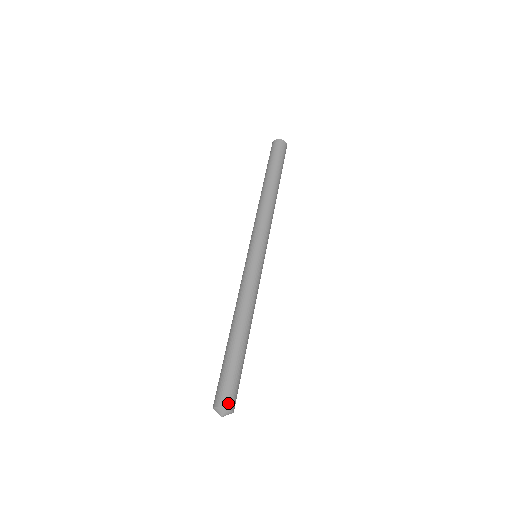
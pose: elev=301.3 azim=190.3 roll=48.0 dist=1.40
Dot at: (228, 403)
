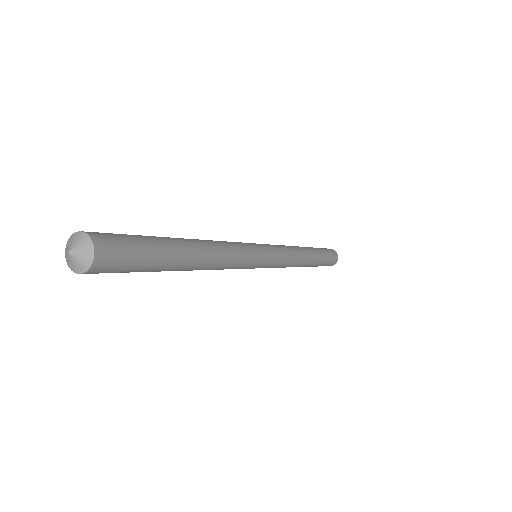
Dot at: (93, 233)
